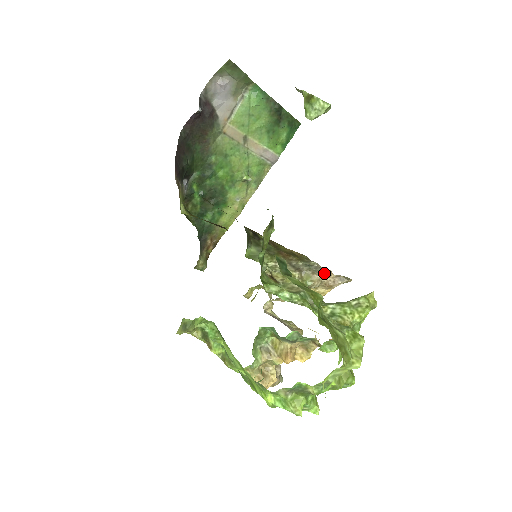
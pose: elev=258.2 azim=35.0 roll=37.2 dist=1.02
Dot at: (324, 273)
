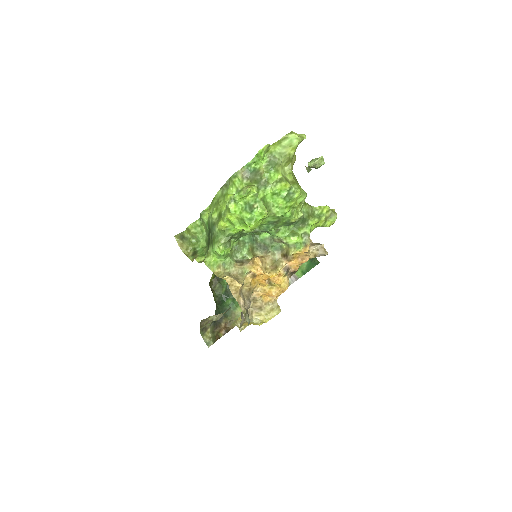
Dot at: occluded
